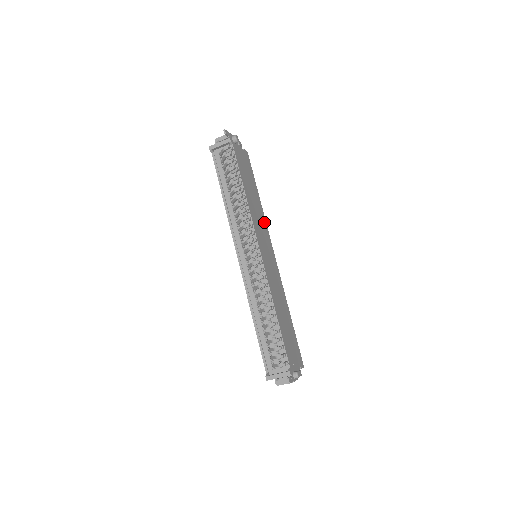
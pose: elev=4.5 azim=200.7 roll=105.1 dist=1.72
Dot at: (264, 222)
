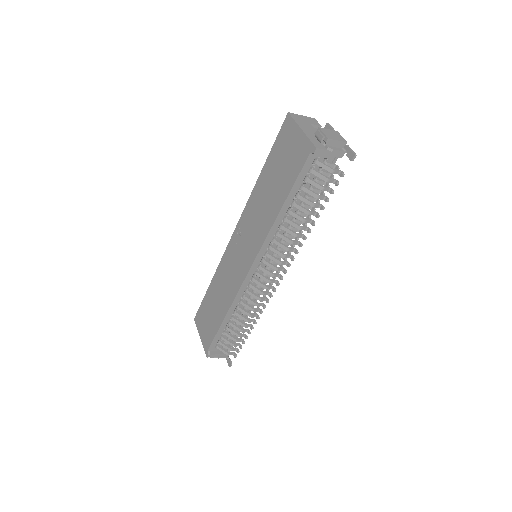
Dot at: occluded
